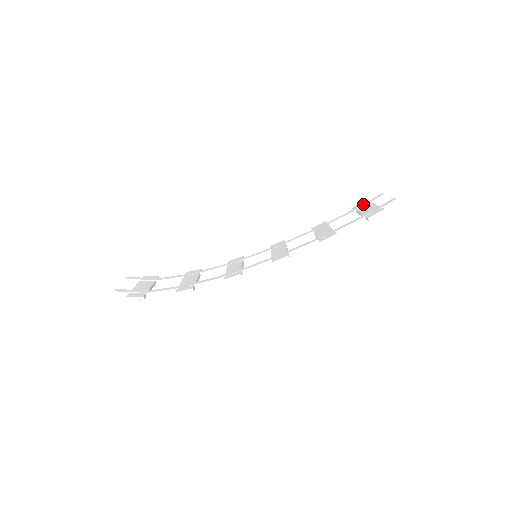
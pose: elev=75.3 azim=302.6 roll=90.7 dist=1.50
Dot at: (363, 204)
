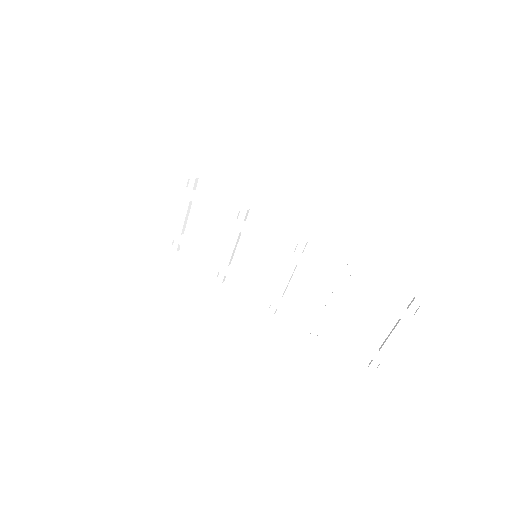
Dot at: occluded
